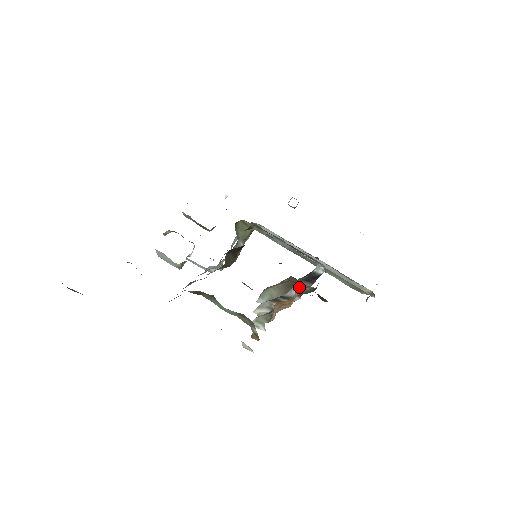
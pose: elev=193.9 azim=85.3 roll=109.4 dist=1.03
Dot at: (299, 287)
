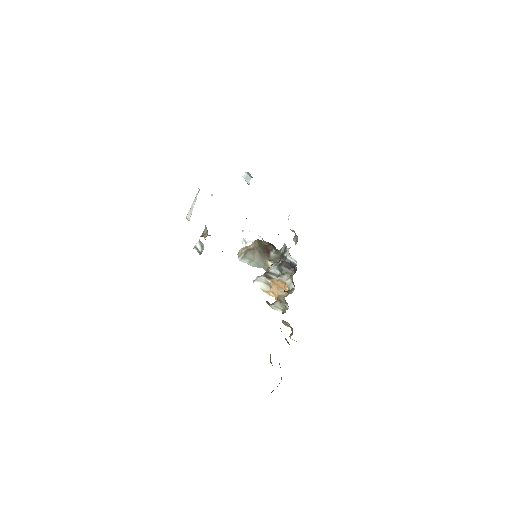
Dot at: (282, 270)
